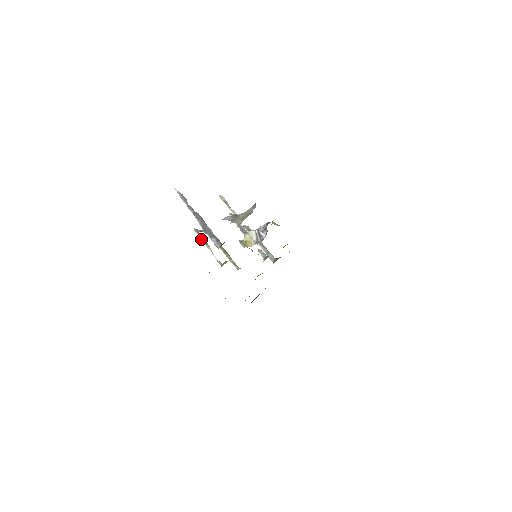
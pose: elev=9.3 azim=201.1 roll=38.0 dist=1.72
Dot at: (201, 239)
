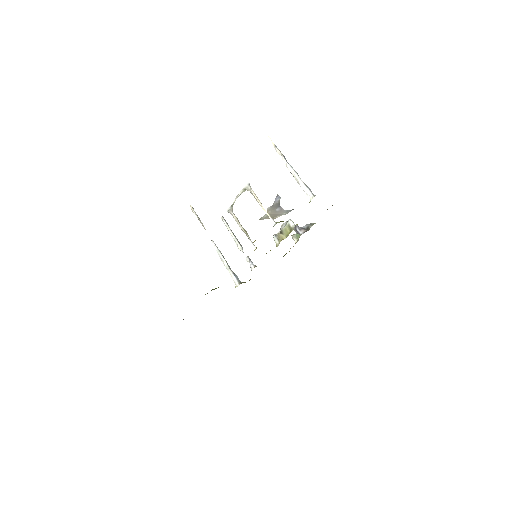
Dot at: (255, 194)
